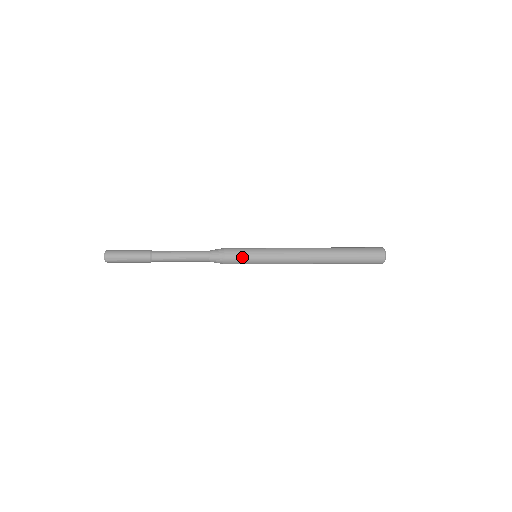
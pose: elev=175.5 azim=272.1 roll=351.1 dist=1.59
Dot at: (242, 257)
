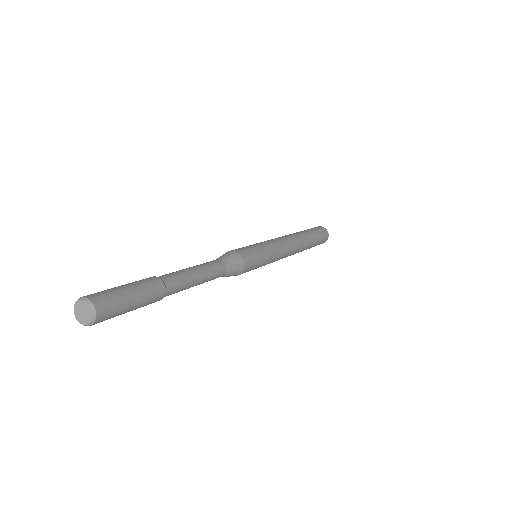
Dot at: (256, 256)
